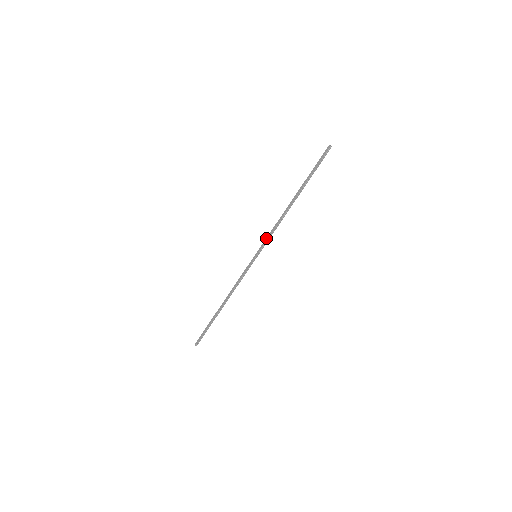
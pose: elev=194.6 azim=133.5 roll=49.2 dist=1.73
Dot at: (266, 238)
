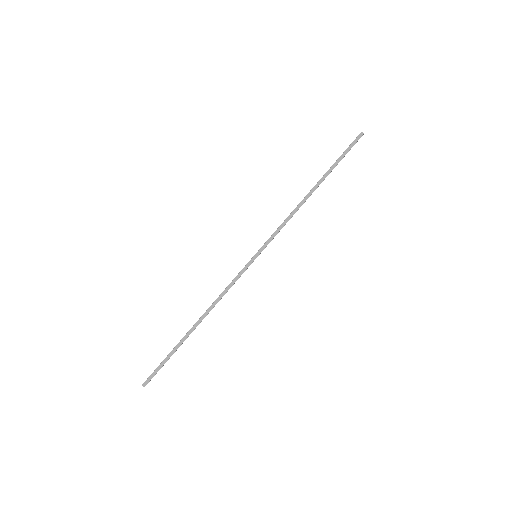
Dot at: (273, 233)
